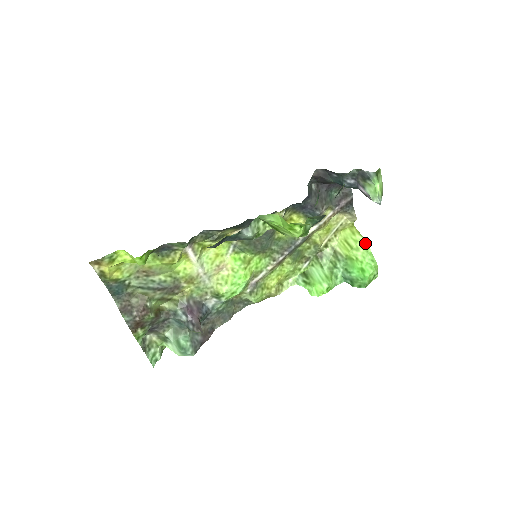
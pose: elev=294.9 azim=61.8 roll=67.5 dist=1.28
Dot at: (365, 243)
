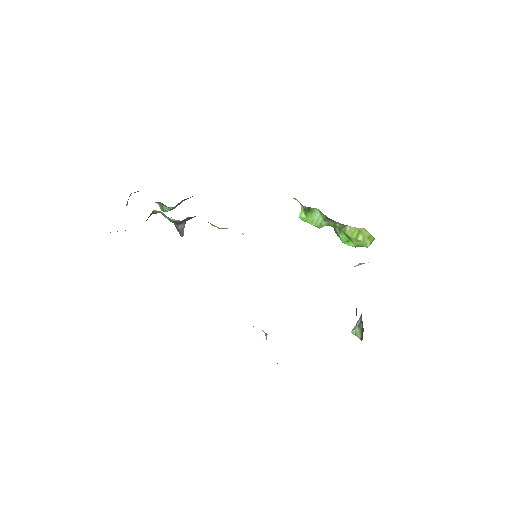
Dot at: (367, 246)
